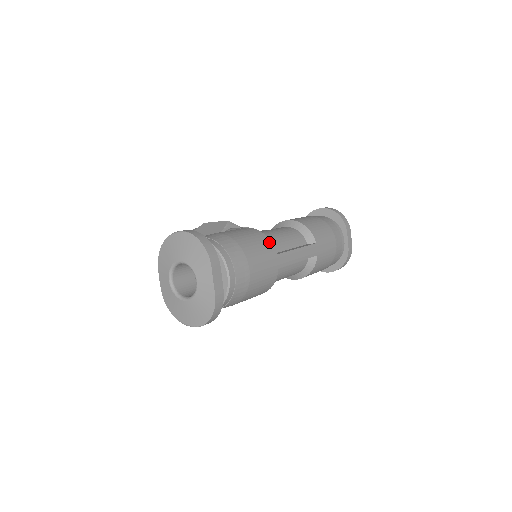
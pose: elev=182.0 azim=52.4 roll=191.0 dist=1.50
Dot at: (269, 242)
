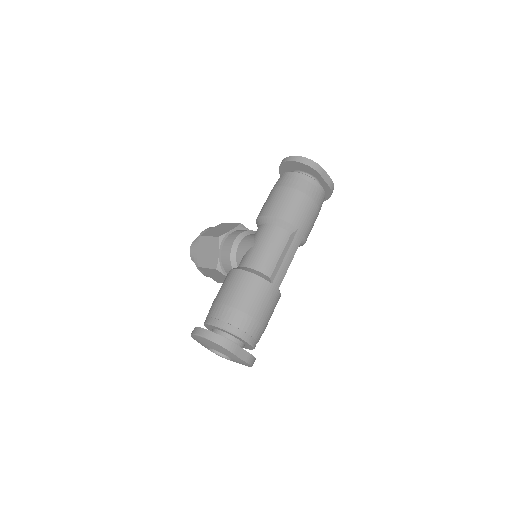
Dot at: (261, 280)
